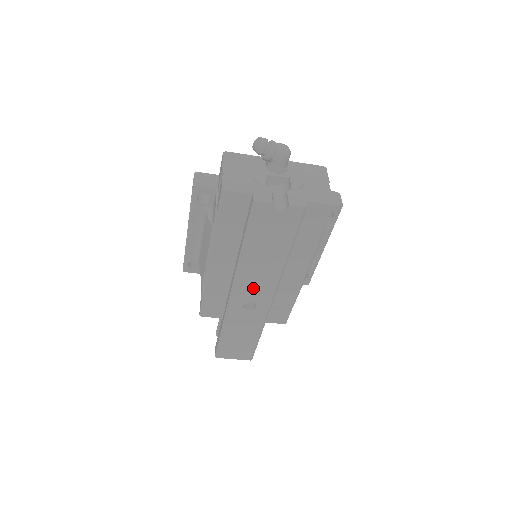
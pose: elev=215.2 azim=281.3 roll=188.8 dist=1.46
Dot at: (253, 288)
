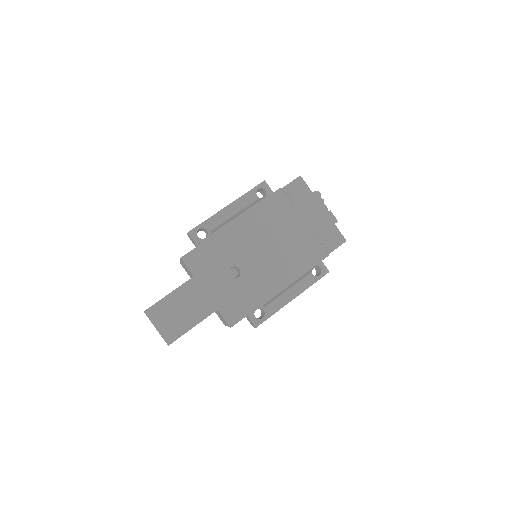
Dot at: (254, 256)
